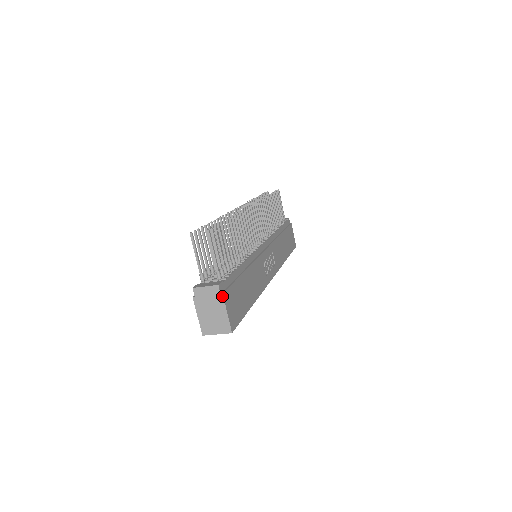
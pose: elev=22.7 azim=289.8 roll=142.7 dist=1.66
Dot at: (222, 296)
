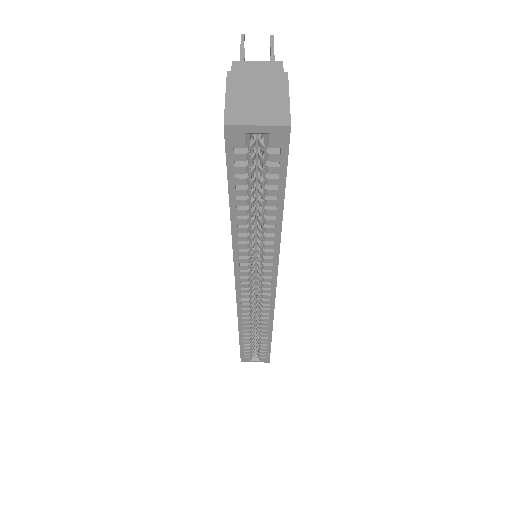
Dot at: (286, 74)
